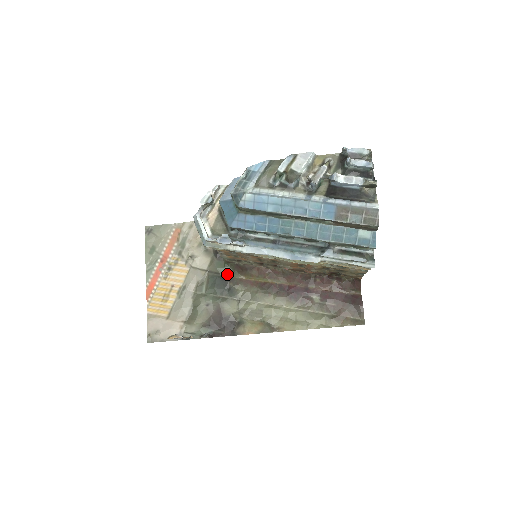
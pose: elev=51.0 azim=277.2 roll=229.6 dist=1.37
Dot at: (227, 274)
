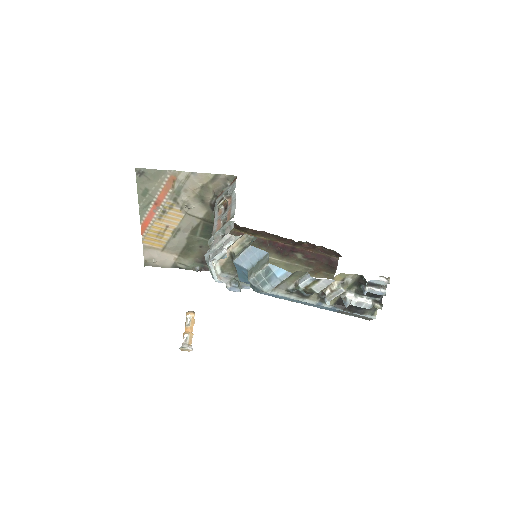
Dot at: occluded
